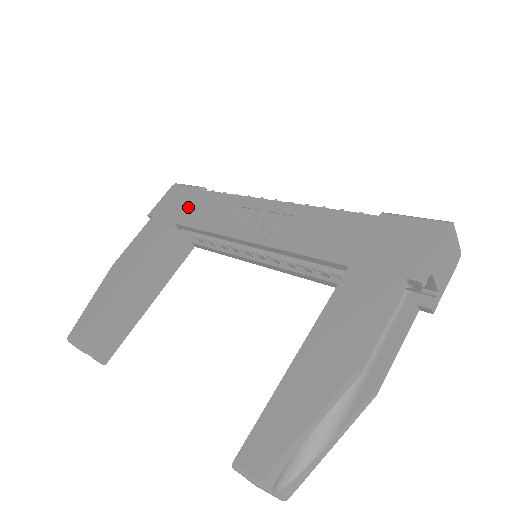
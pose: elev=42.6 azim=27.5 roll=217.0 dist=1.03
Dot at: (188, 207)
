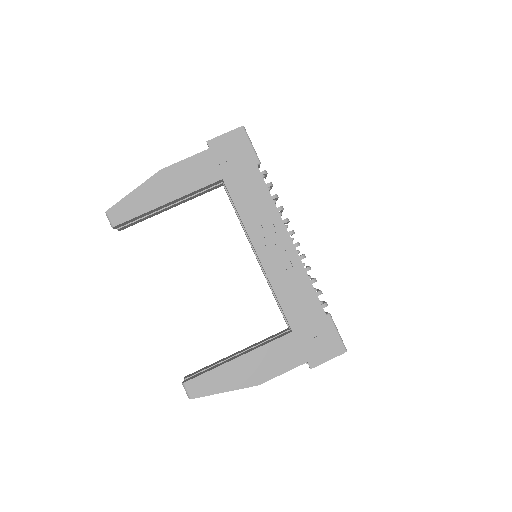
Dot at: (240, 174)
